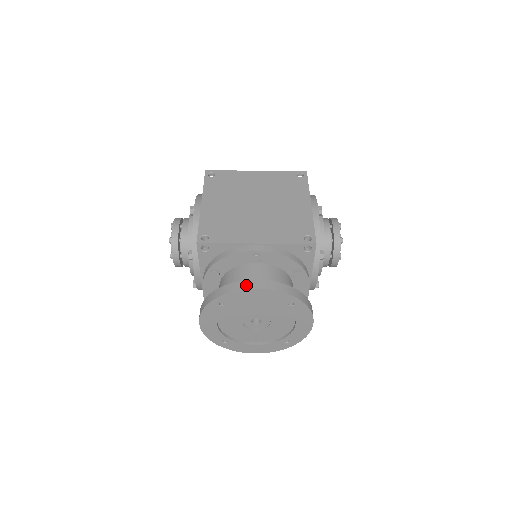
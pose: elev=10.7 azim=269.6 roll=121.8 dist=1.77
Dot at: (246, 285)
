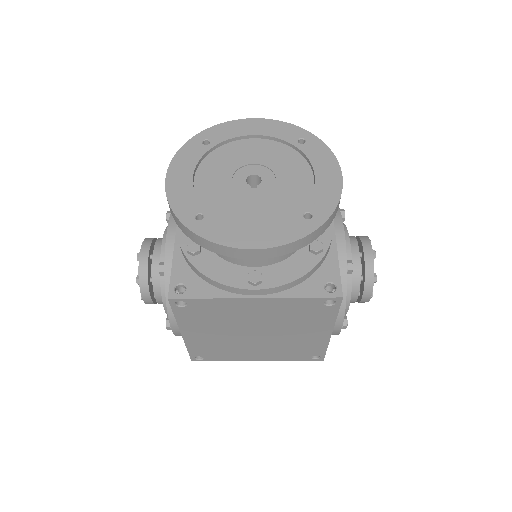
Dot at: occluded
